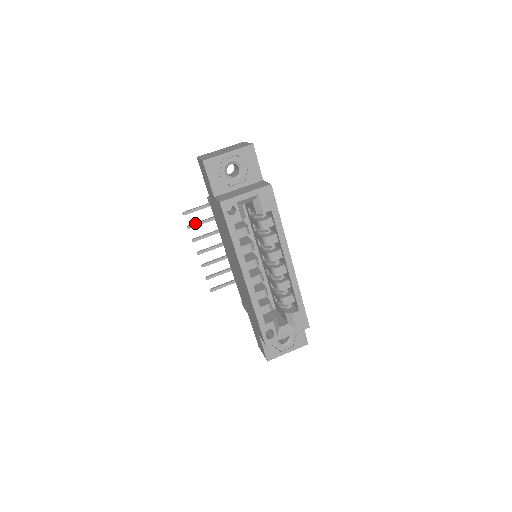
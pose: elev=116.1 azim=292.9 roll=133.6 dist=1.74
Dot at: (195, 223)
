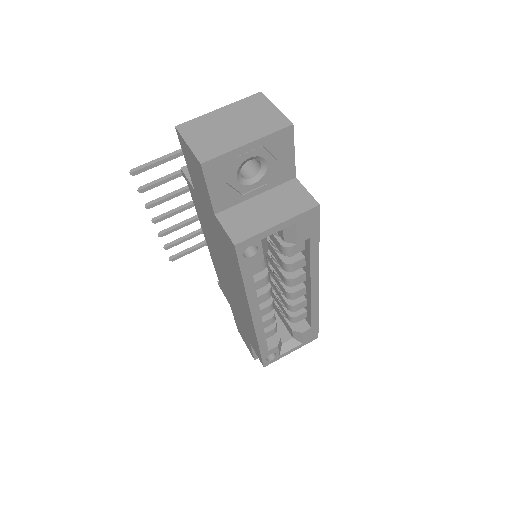
Dot at: (150, 184)
